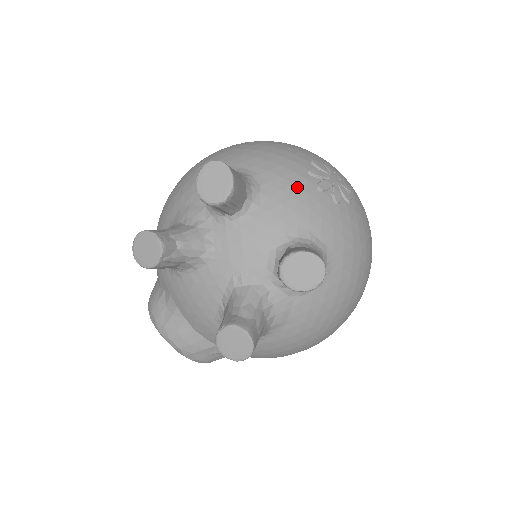
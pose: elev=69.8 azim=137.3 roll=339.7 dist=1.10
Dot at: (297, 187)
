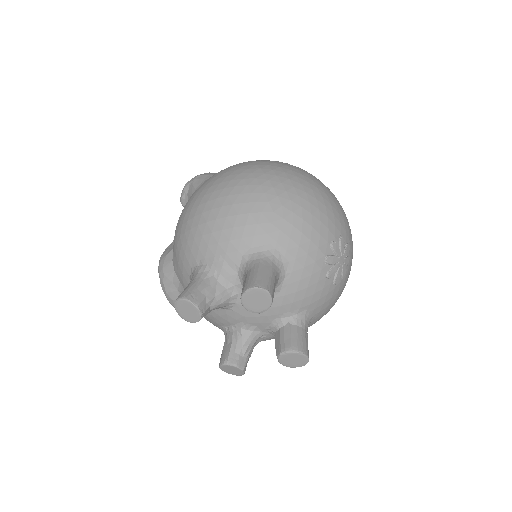
Dot at: (312, 278)
